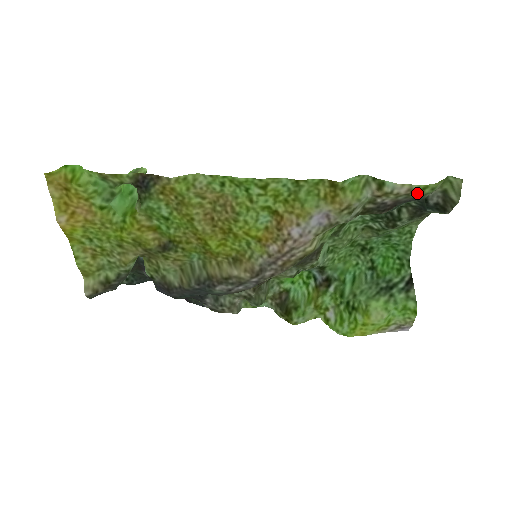
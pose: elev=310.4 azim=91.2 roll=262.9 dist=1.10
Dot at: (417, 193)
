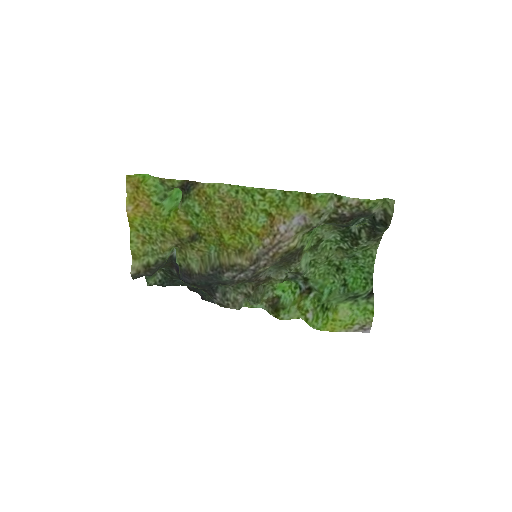
Dot at: (364, 206)
